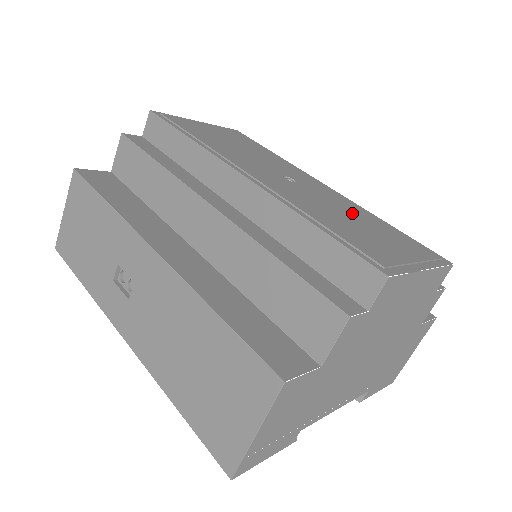
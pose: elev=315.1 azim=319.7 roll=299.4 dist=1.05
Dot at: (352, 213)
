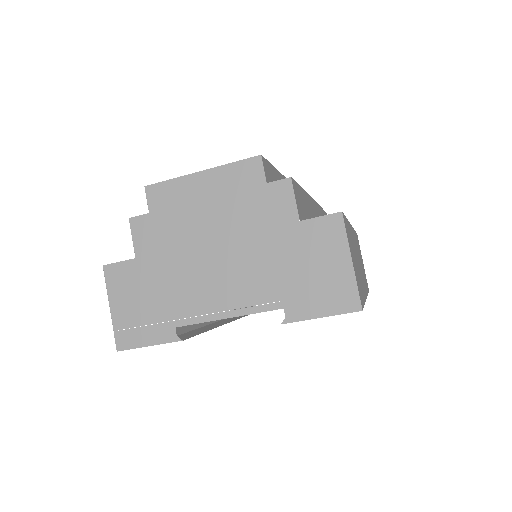
Dot at: occluded
